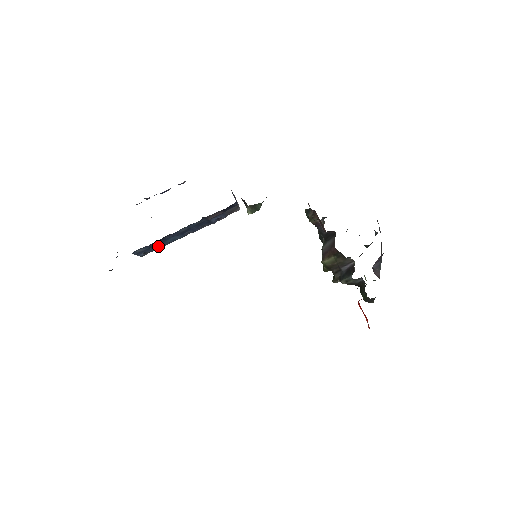
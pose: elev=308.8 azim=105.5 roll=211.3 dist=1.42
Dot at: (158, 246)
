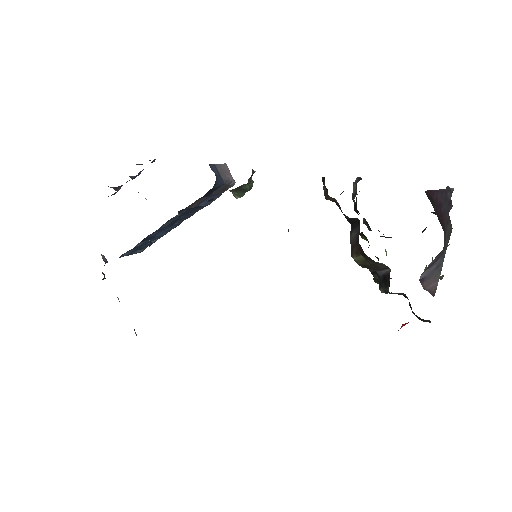
Dot at: (151, 241)
